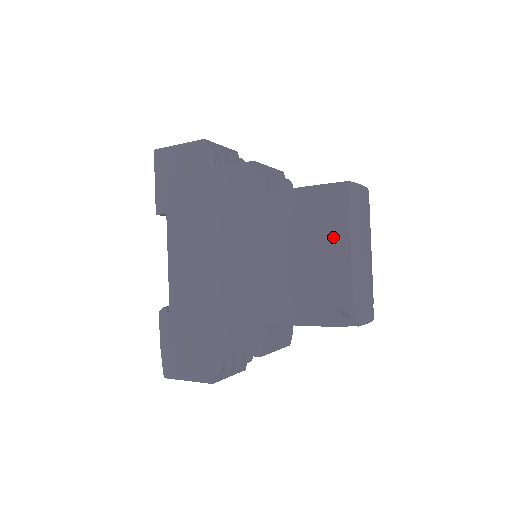
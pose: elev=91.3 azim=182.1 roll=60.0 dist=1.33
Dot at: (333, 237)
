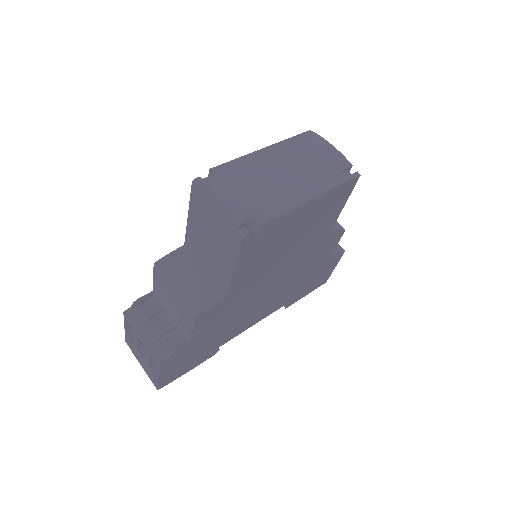
Dot at: occluded
